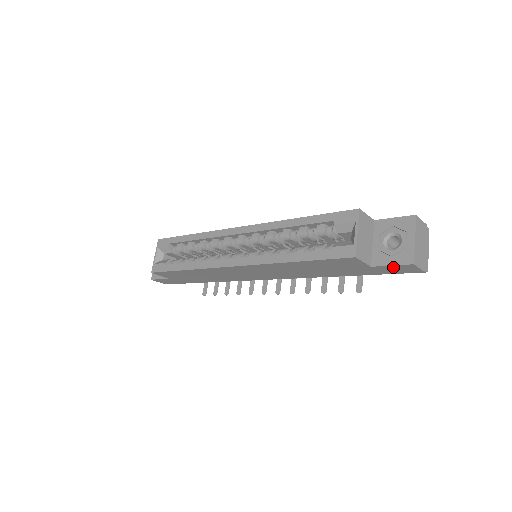
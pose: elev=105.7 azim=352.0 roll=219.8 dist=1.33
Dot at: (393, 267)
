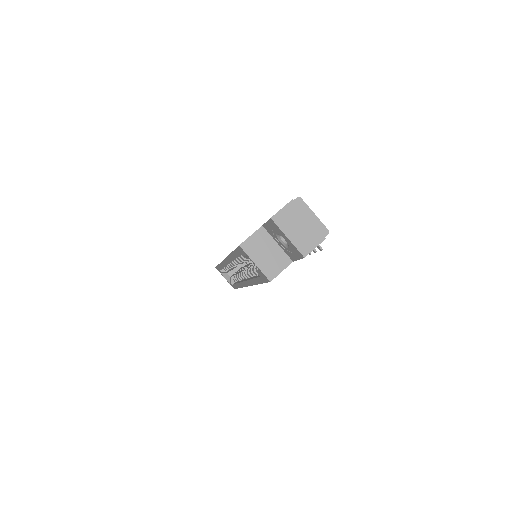
Dot at: occluded
